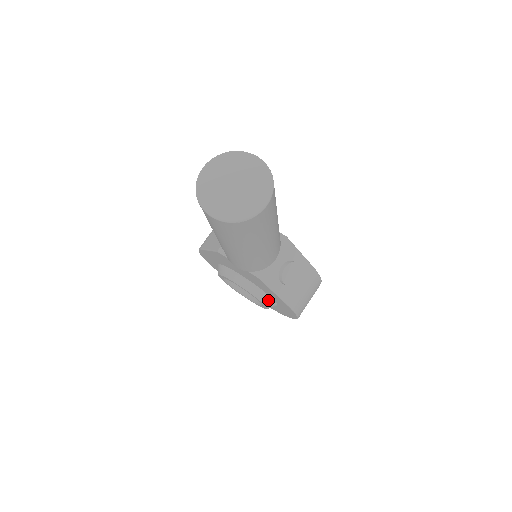
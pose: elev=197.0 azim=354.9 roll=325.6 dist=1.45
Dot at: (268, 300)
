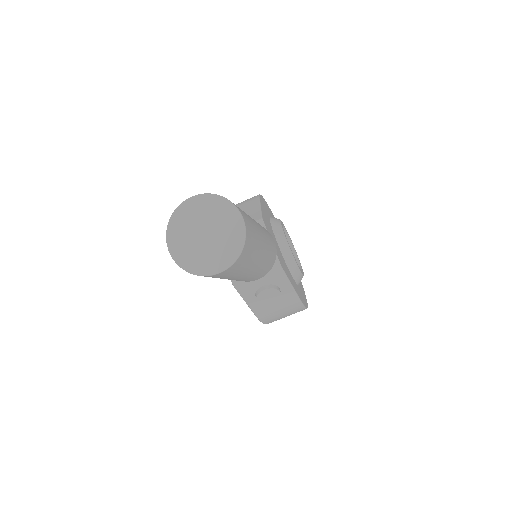
Dot at: occluded
